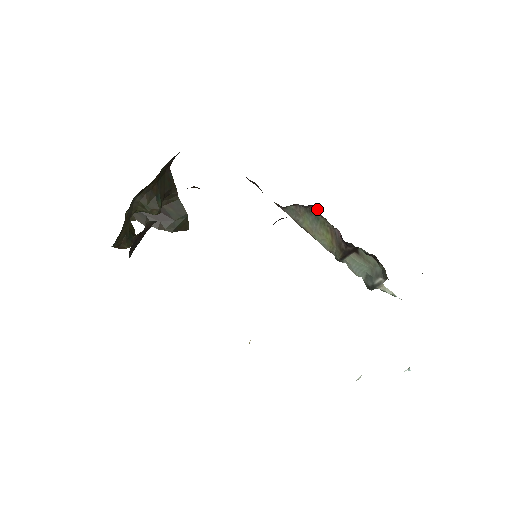
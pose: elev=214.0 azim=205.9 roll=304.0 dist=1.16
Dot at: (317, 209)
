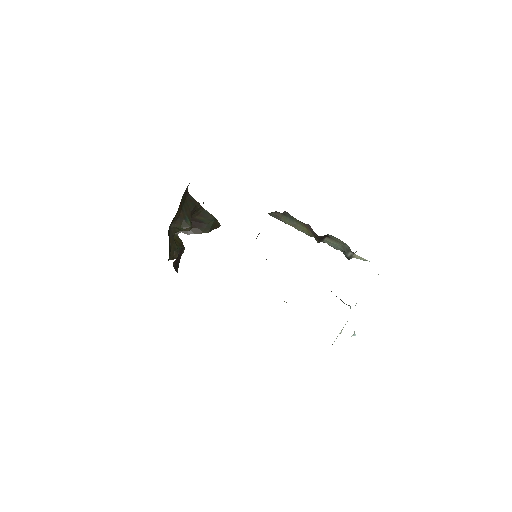
Dot at: (288, 213)
